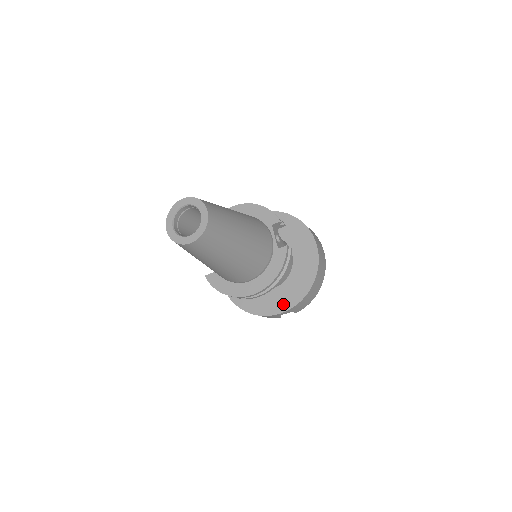
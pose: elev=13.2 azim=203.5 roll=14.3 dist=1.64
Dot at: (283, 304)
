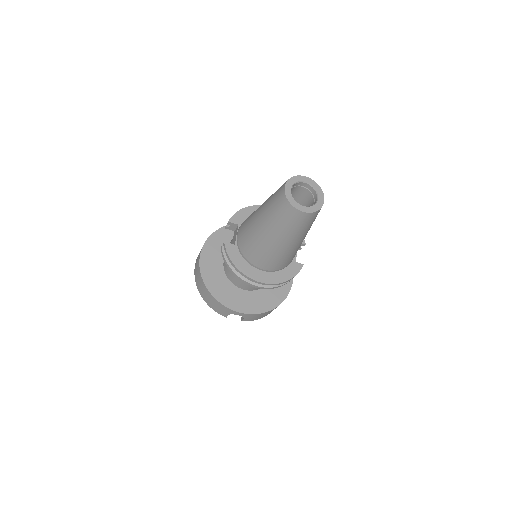
Dot at: (247, 307)
